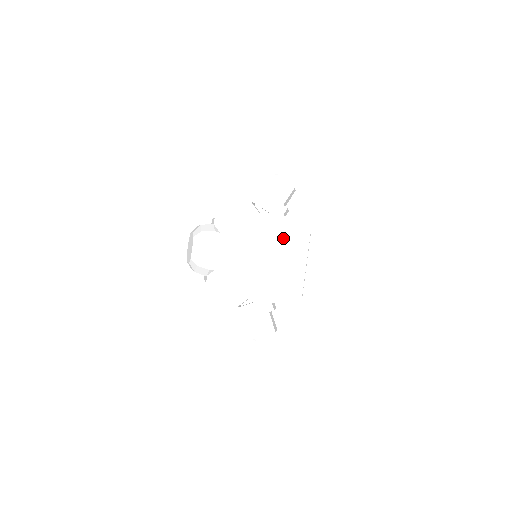
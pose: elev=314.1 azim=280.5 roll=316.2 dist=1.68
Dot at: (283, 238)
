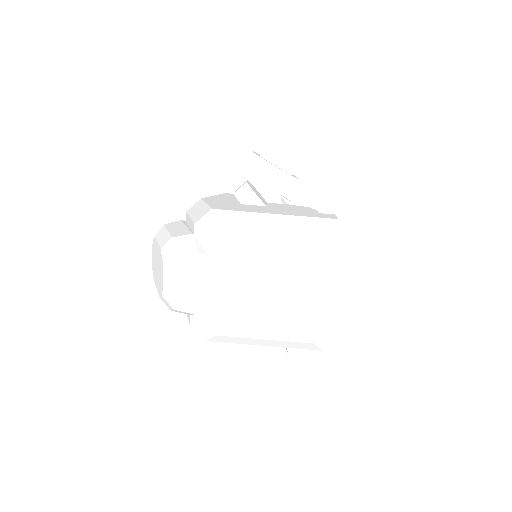
Dot at: (312, 259)
